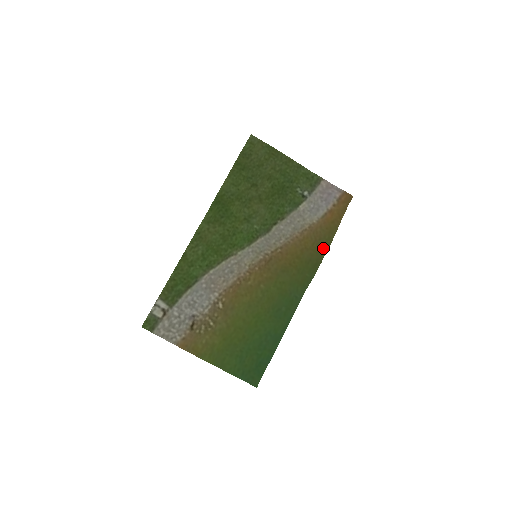
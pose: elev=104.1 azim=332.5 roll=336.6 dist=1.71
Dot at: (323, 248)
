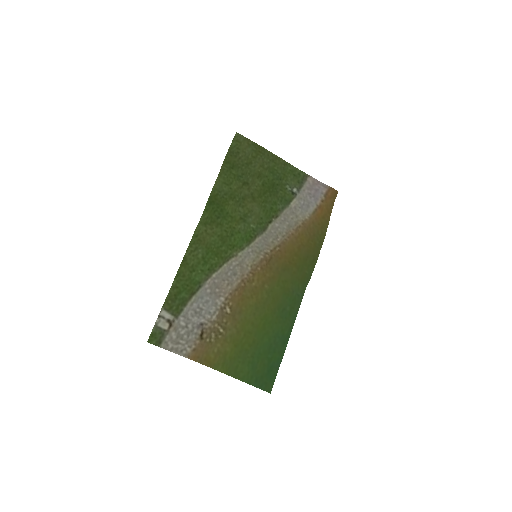
Dot at: (318, 244)
